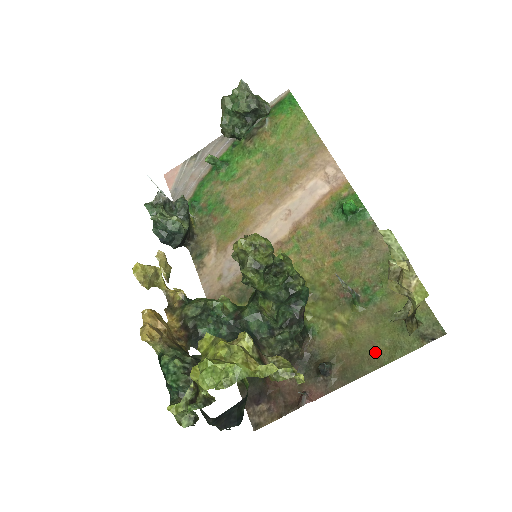
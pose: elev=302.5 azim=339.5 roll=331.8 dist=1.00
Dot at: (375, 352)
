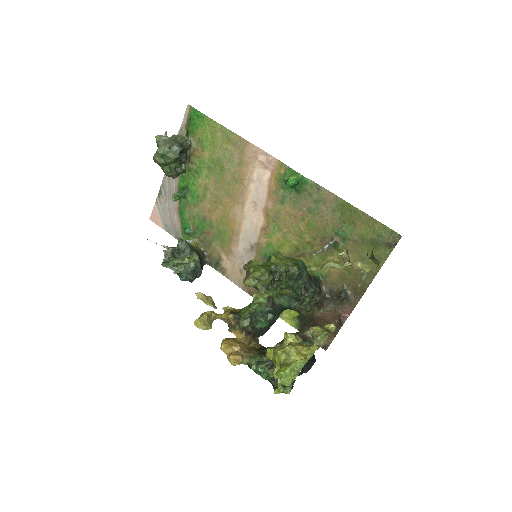
Dot at: occluded
